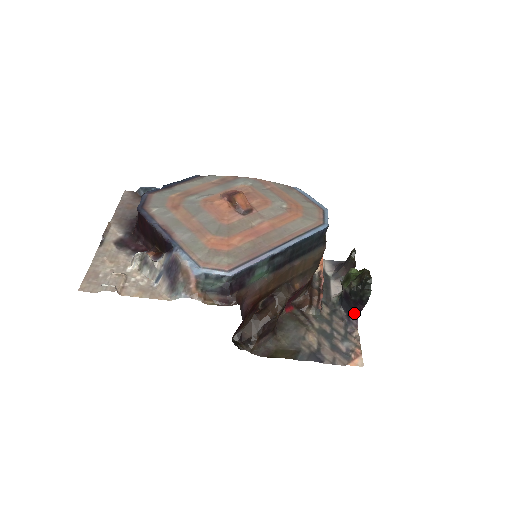
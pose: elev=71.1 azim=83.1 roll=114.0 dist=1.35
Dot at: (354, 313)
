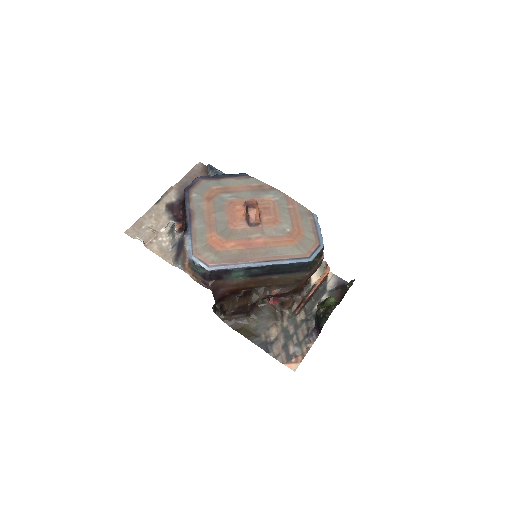
Dot at: (318, 330)
